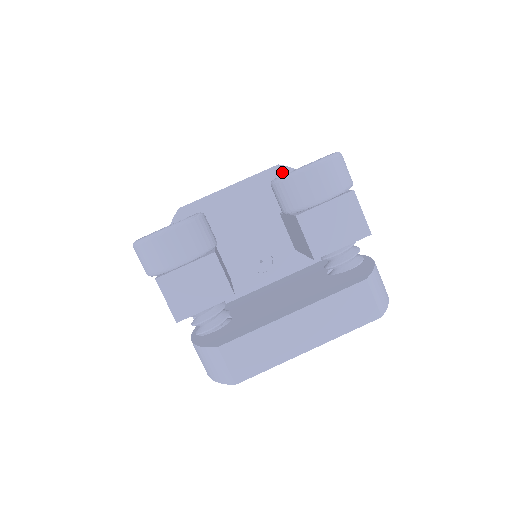
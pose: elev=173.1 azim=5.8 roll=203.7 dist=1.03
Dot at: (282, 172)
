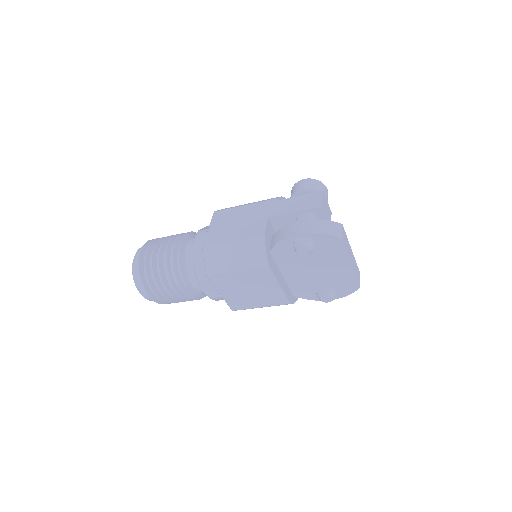
Dot at: occluded
